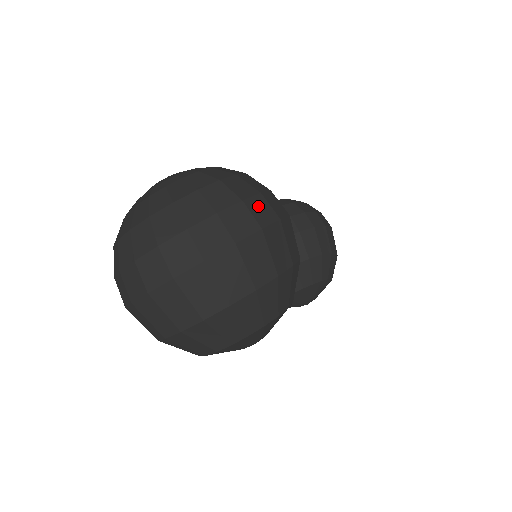
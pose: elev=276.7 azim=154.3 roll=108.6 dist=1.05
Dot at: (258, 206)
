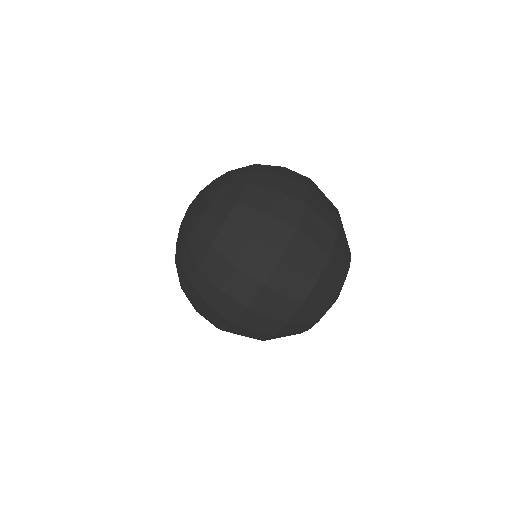
Dot at: (293, 175)
